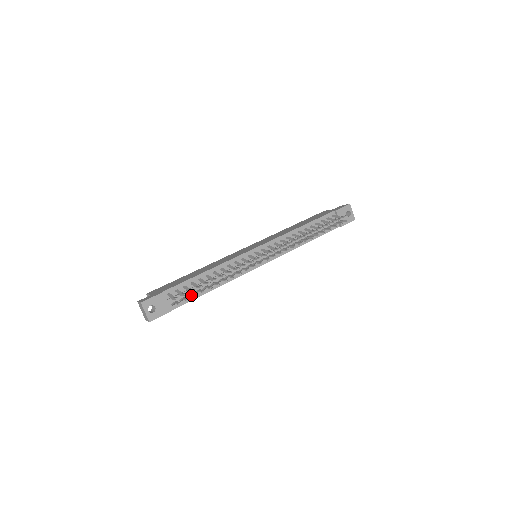
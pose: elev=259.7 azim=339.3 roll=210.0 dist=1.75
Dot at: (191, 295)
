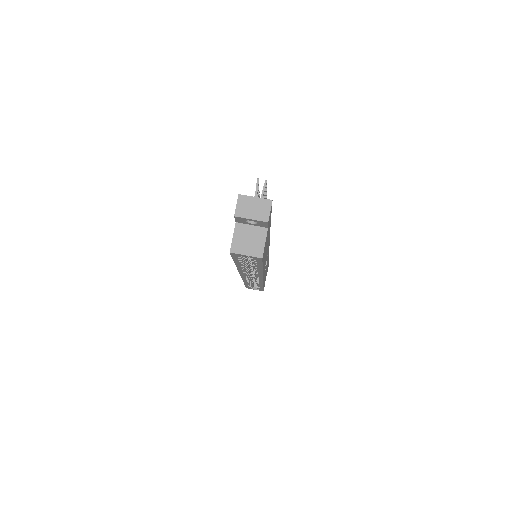
Dot at: occluded
